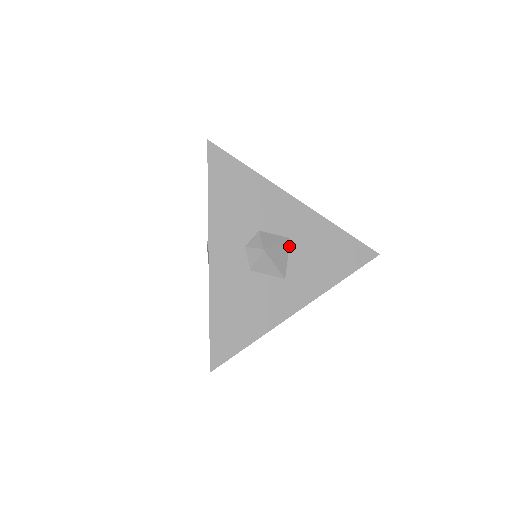
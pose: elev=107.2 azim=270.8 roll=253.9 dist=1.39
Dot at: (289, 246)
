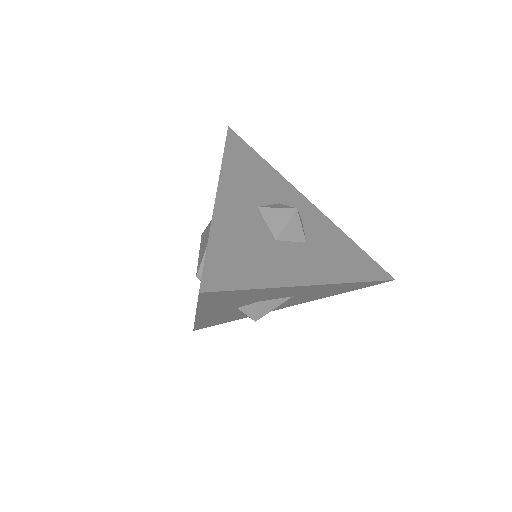
Dot at: occluded
